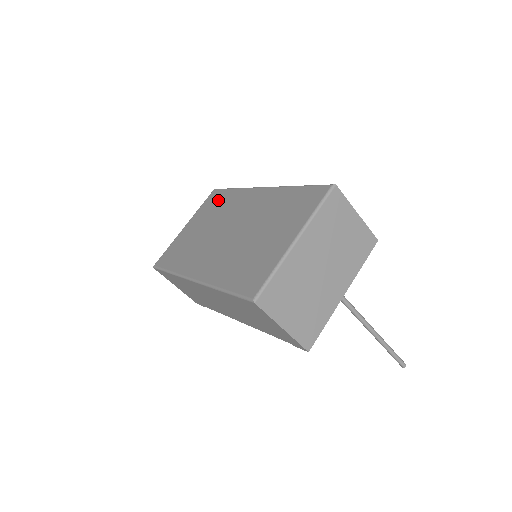
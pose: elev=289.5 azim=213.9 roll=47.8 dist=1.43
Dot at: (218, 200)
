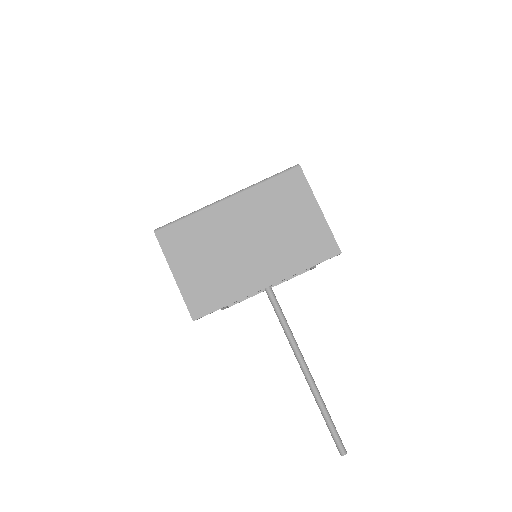
Dot at: occluded
